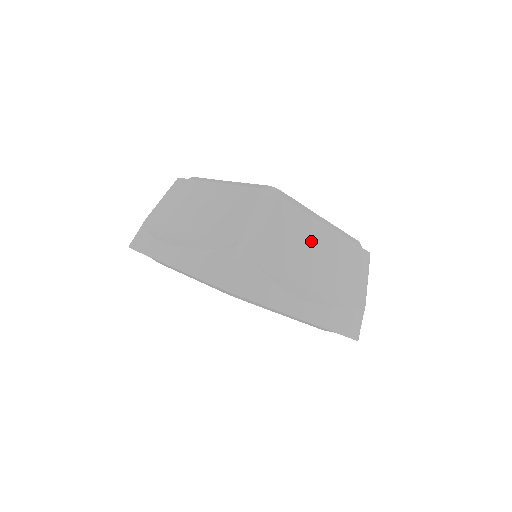
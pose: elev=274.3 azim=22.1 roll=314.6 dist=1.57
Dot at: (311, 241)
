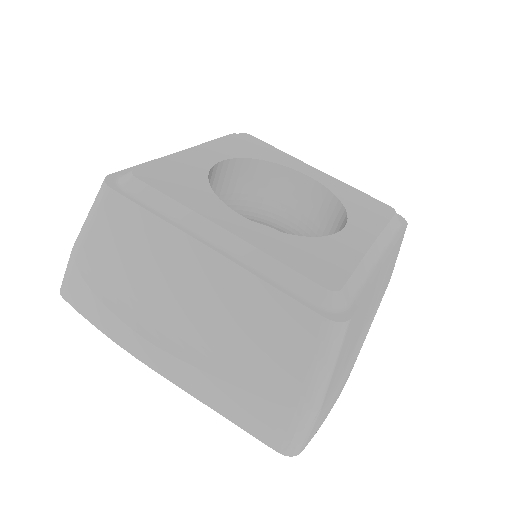
Dot at: (367, 304)
